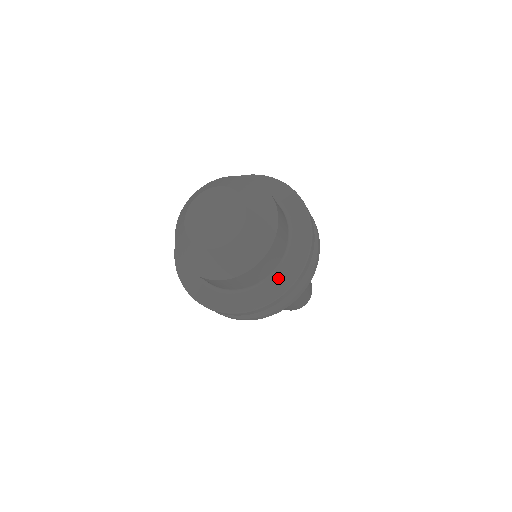
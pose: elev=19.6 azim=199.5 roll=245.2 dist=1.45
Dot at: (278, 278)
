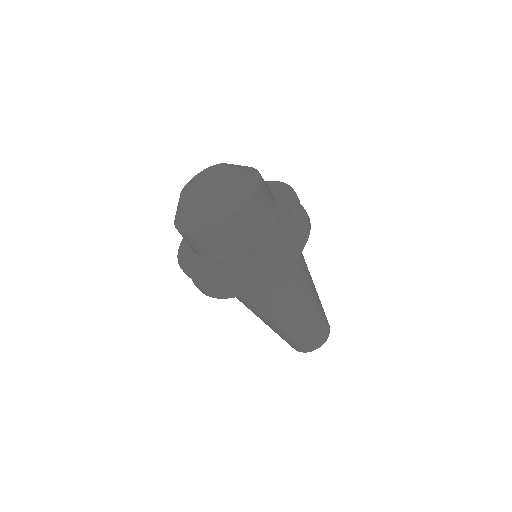
Dot at: (276, 223)
